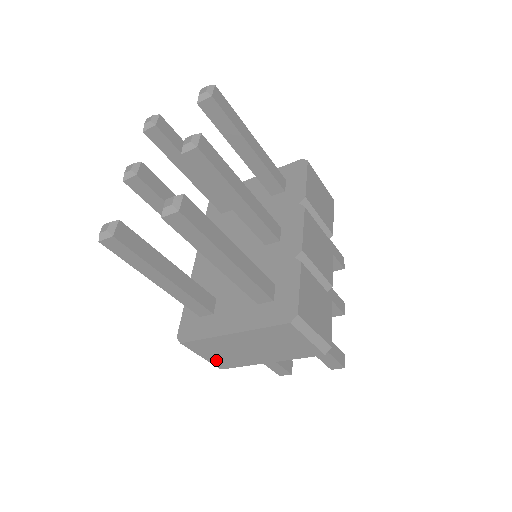
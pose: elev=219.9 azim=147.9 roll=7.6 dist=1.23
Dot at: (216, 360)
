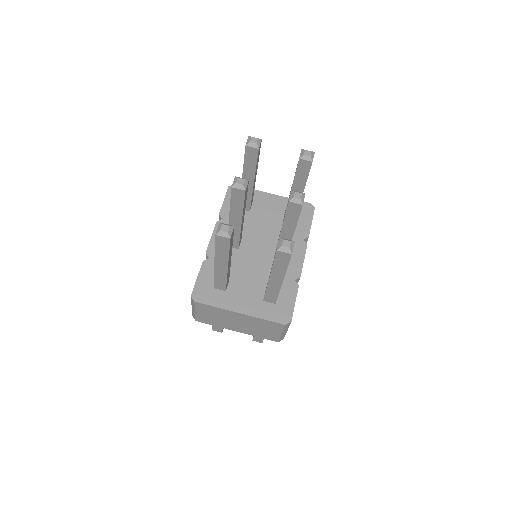
Dot at: (202, 317)
